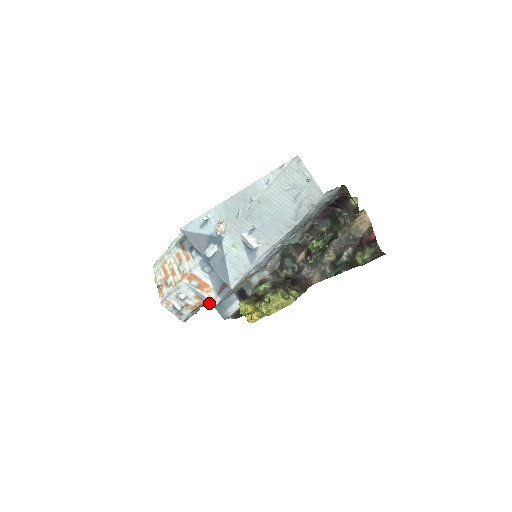
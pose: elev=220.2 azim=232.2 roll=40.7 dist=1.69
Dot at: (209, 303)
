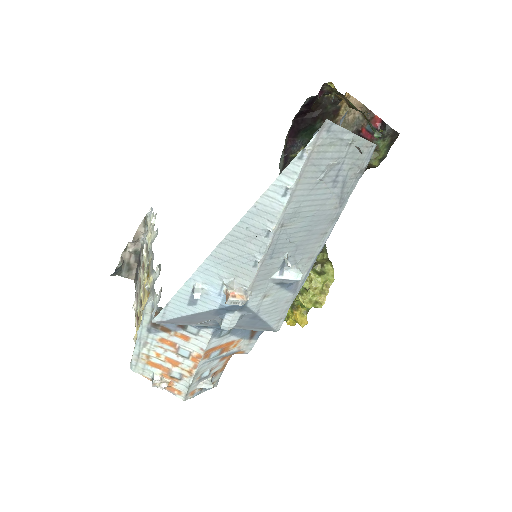
Dot at: (241, 351)
